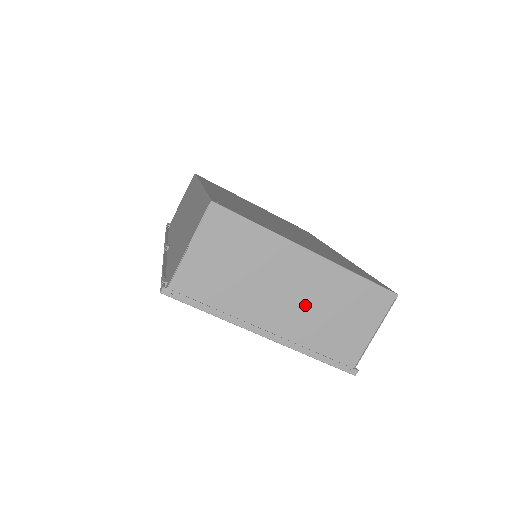
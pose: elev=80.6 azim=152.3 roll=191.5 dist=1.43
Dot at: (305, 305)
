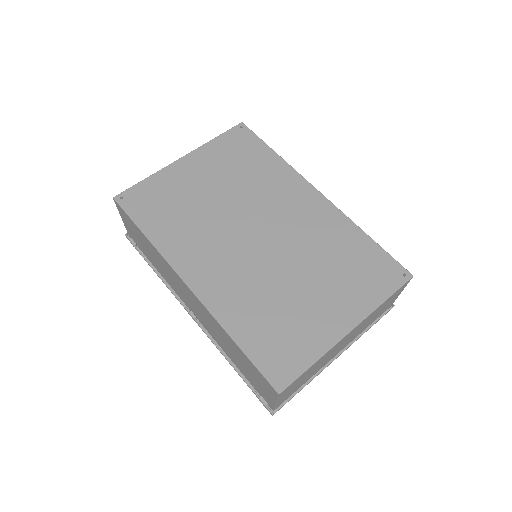
Dot at: occluded
